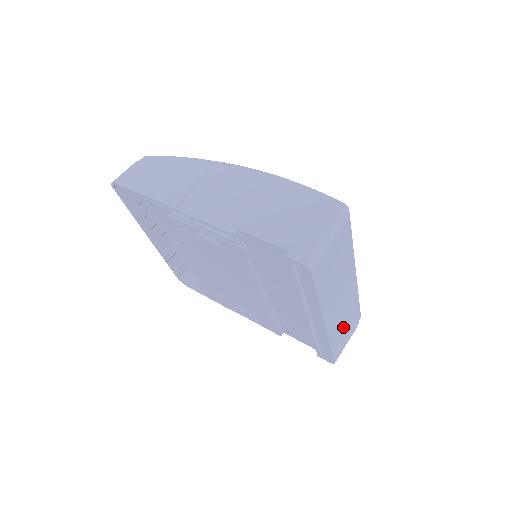
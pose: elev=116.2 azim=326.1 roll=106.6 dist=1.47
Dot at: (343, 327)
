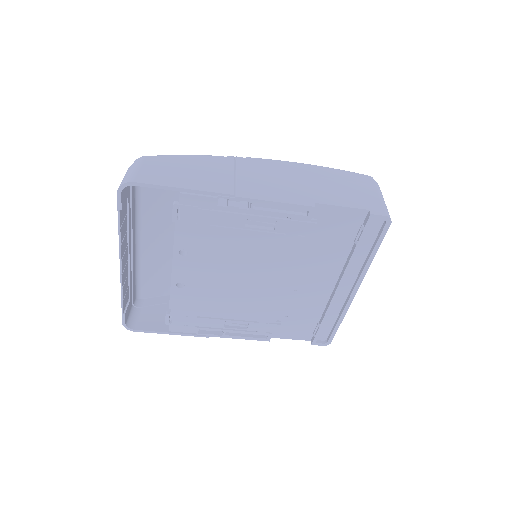
Dot at: occluded
